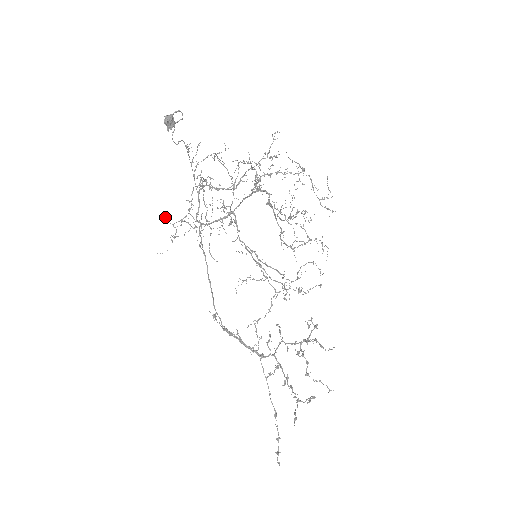
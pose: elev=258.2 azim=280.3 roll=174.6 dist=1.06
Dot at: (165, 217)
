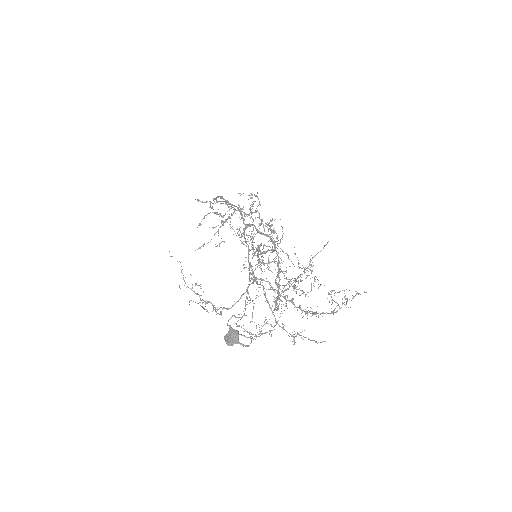
Dot at: (180, 288)
